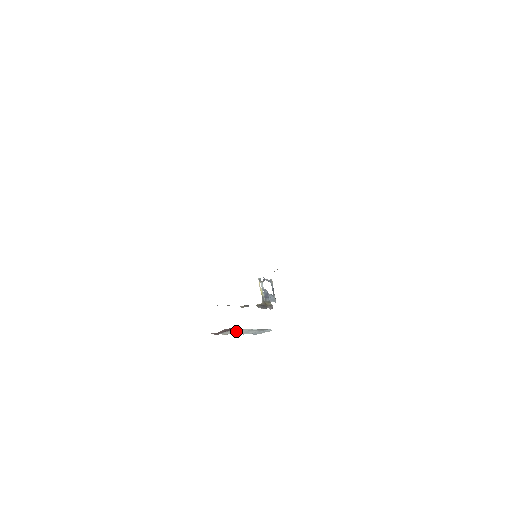
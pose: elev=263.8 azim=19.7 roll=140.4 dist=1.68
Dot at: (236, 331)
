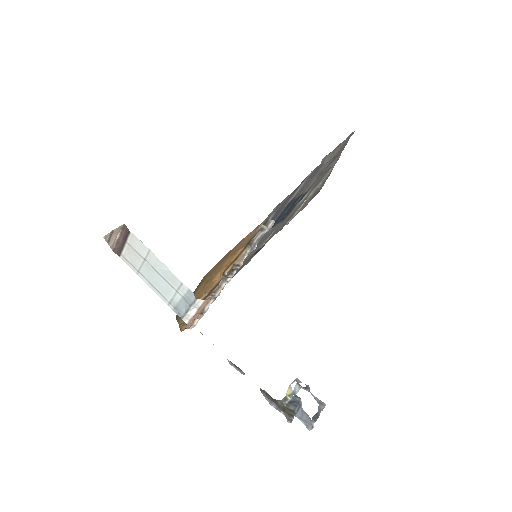
Dot at: (141, 258)
